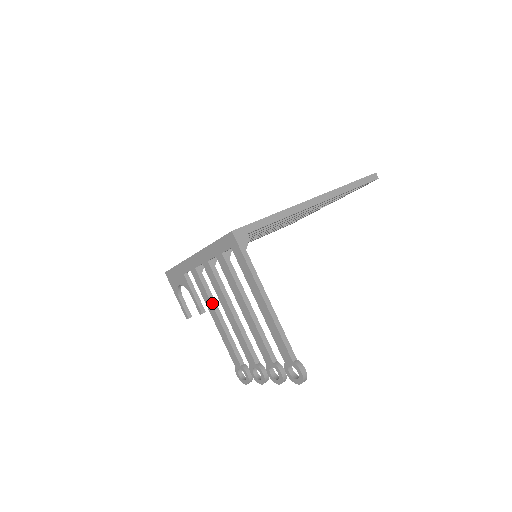
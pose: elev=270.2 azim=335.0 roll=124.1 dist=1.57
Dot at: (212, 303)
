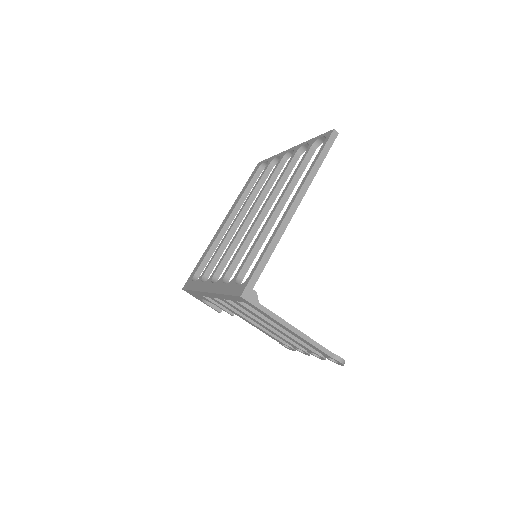
Dot at: (240, 315)
